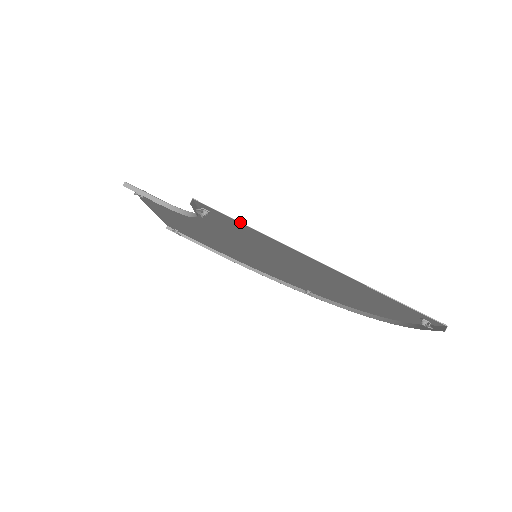
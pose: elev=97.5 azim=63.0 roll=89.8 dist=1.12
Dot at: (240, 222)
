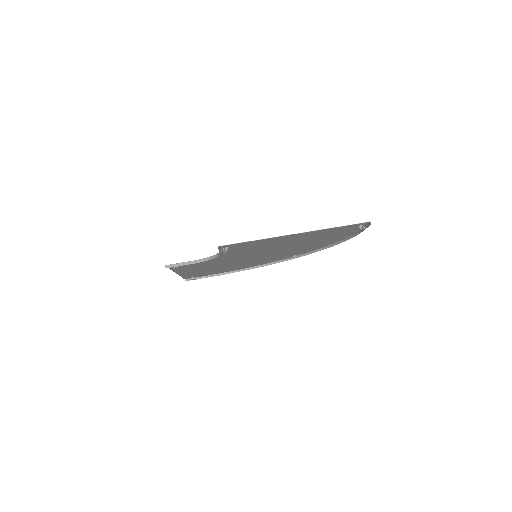
Dot at: (247, 242)
